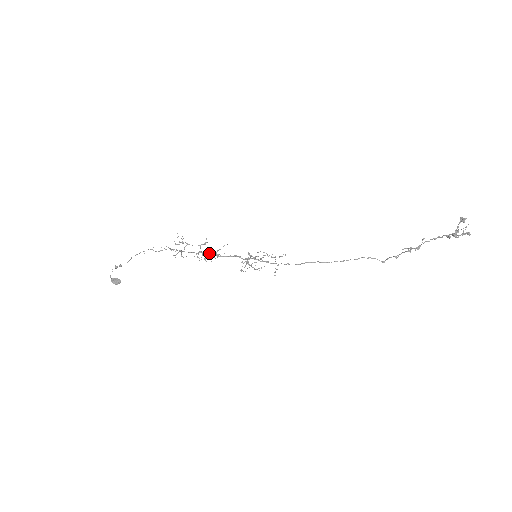
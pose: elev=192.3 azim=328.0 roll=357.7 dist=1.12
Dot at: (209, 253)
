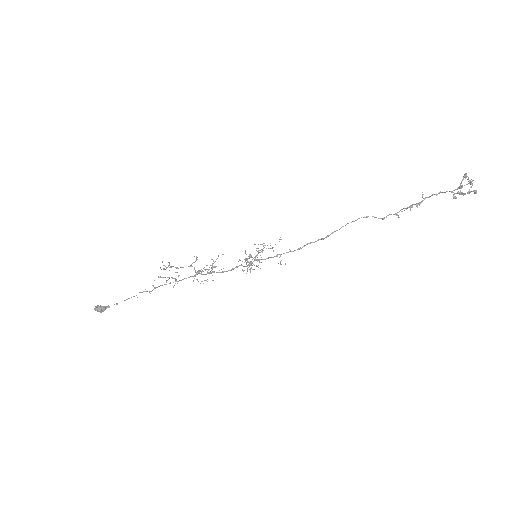
Dot at: (207, 272)
